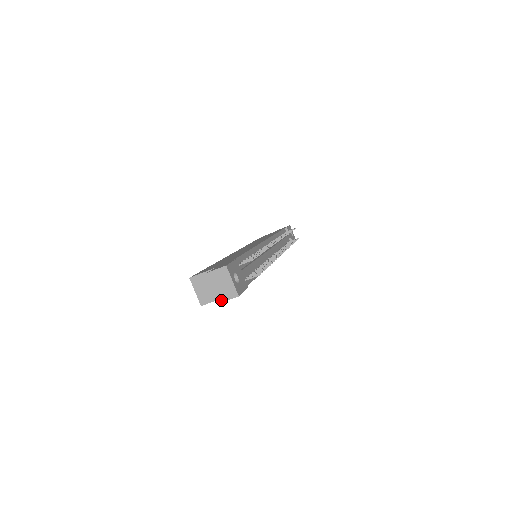
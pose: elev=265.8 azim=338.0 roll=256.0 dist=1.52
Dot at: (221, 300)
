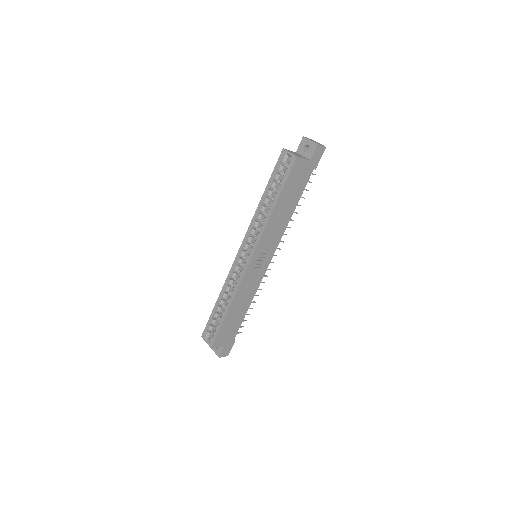
Dot at: (318, 144)
